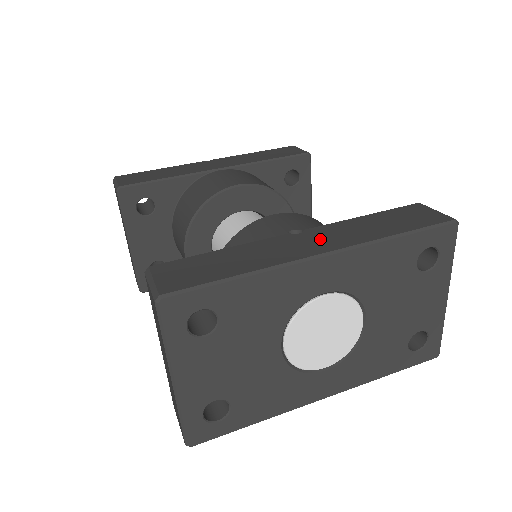
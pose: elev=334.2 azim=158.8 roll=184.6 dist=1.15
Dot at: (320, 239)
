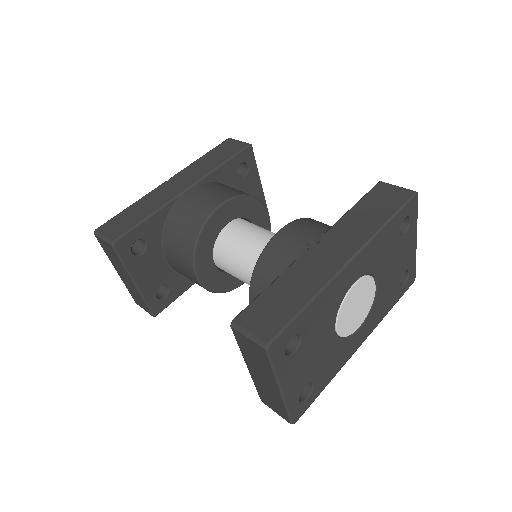
Dot at: (338, 245)
